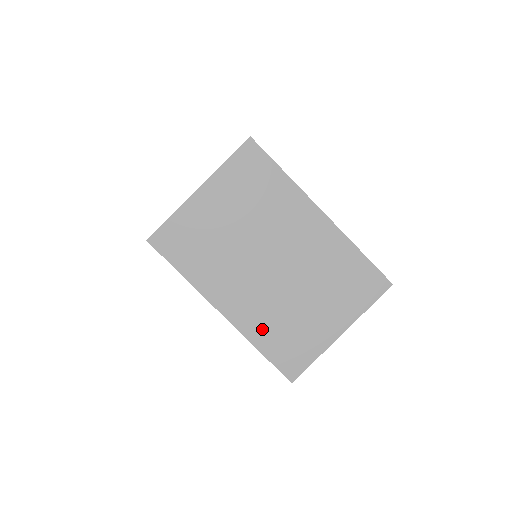
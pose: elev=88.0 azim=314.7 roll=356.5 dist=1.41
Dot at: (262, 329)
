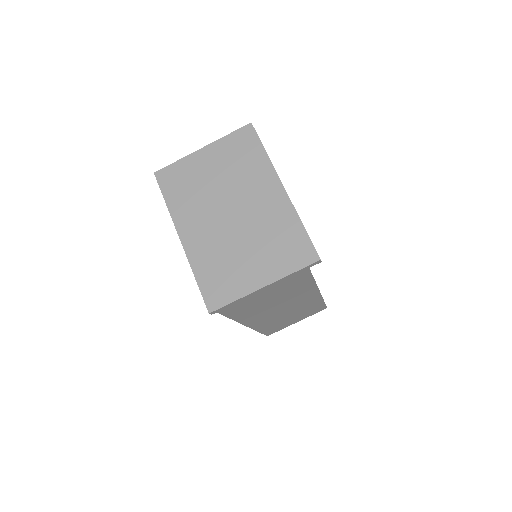
Dot at: (204, 261)
